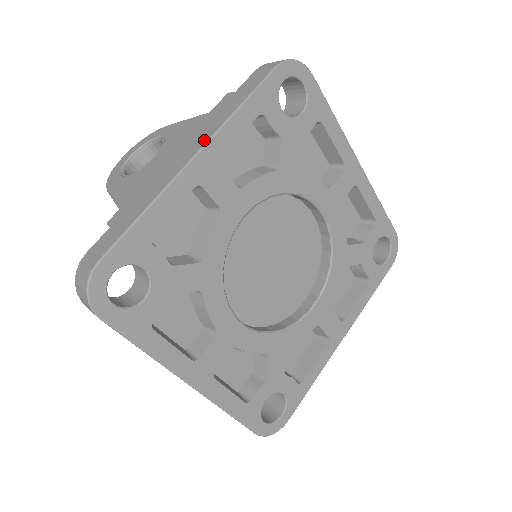
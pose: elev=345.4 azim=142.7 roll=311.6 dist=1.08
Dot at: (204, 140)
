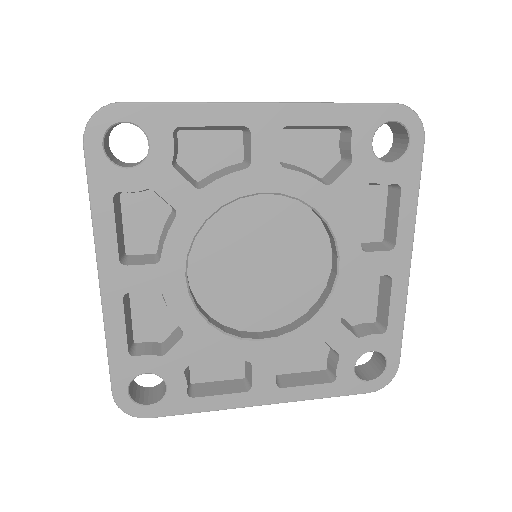
Dot at: (97, 259)
